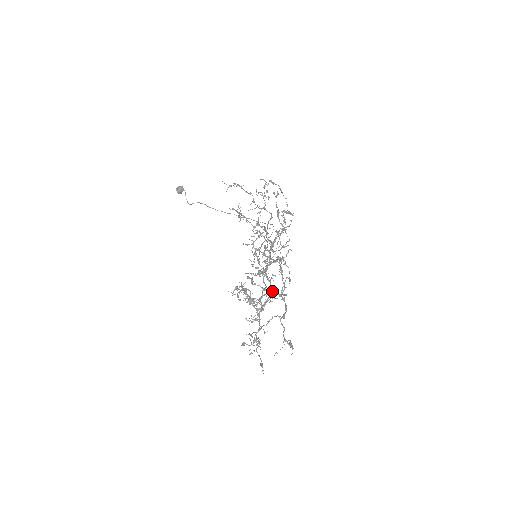
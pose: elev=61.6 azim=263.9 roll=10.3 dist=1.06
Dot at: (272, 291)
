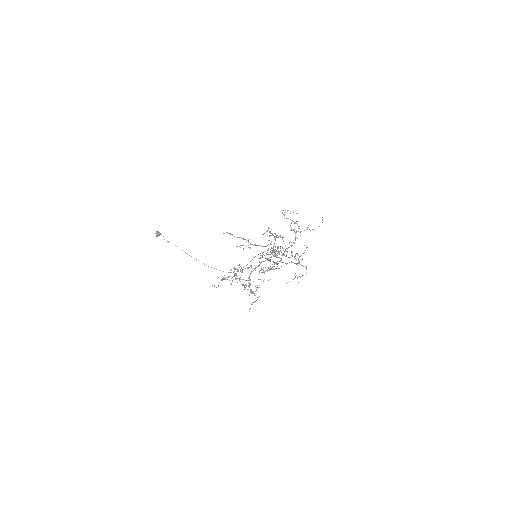
Dot at: (270, 269)
